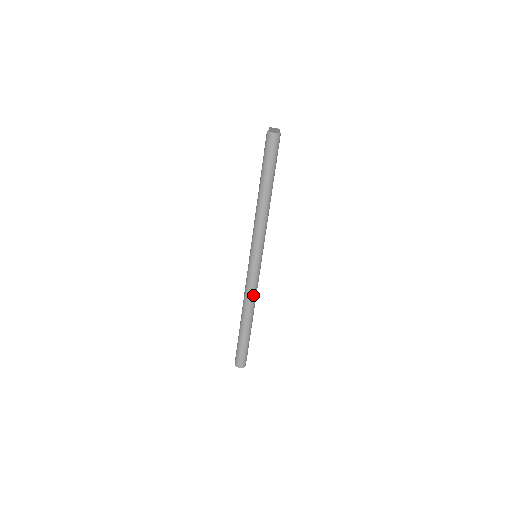
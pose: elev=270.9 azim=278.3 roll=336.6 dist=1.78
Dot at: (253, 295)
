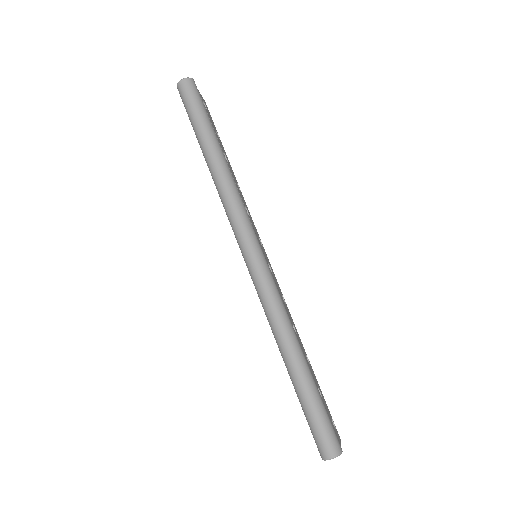
Dot at: (276, 304)
